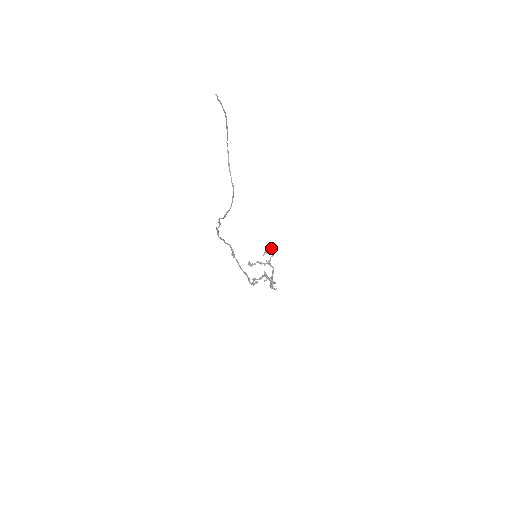
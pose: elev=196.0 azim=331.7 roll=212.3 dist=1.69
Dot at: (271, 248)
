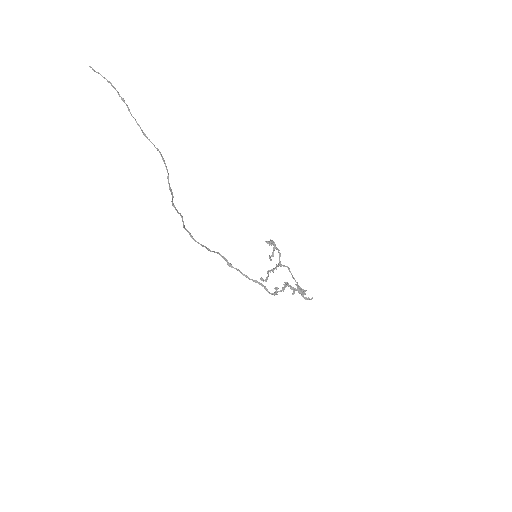
Dot at: (268, 242)
